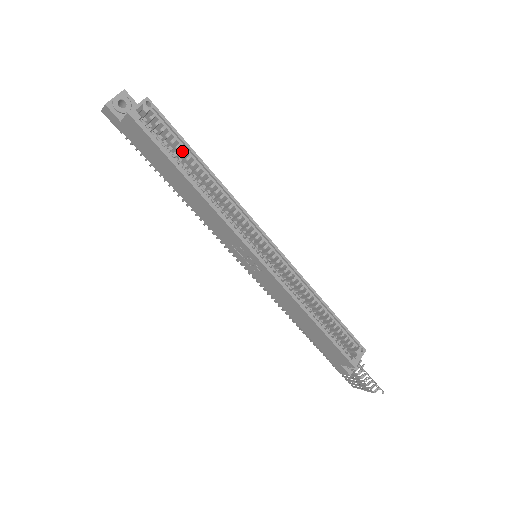
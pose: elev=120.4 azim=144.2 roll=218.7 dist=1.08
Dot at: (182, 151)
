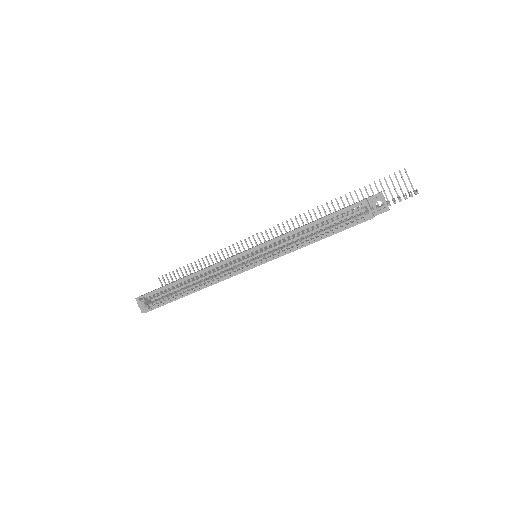
Dot at: (171, 289)
